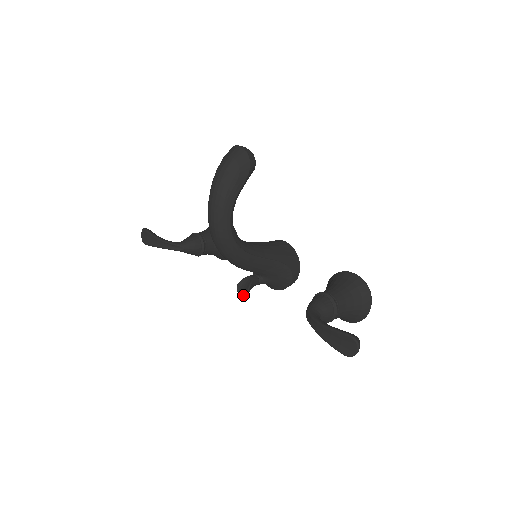
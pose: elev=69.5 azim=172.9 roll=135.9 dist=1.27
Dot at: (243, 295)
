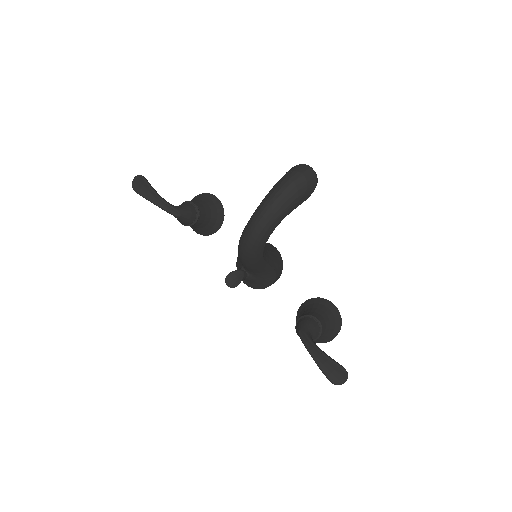
Dot at: (231, 287)
